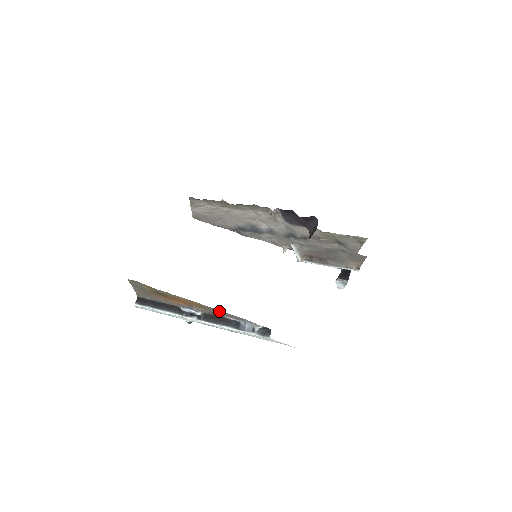
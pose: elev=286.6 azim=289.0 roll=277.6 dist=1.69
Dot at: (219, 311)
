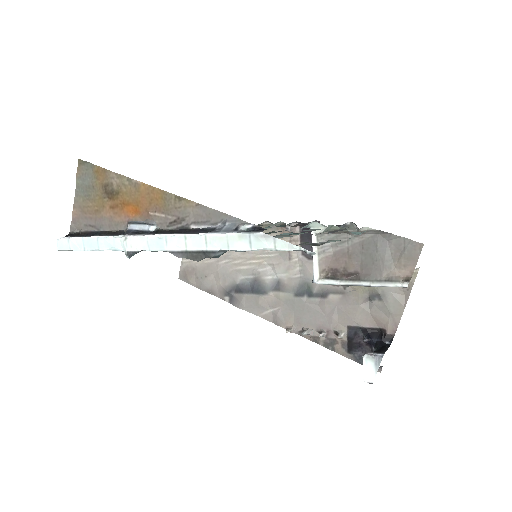
Dot at: (189, 207)
